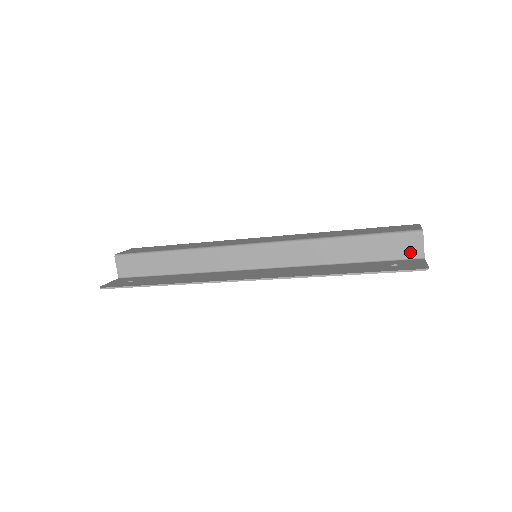
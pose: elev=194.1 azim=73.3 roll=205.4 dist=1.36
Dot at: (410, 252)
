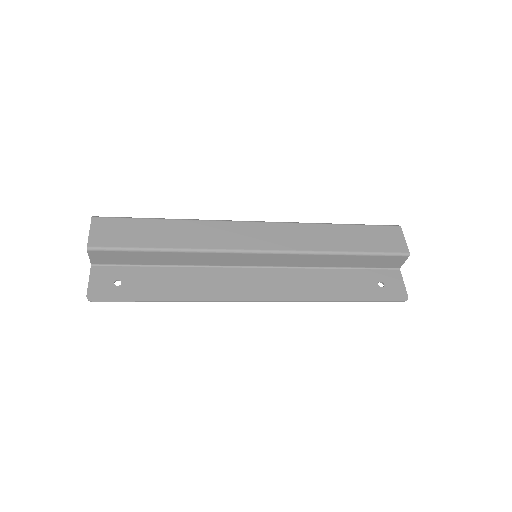
Dot at: (392, 265)
